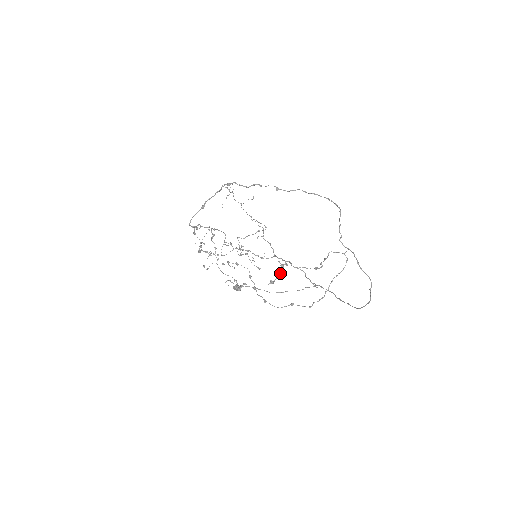
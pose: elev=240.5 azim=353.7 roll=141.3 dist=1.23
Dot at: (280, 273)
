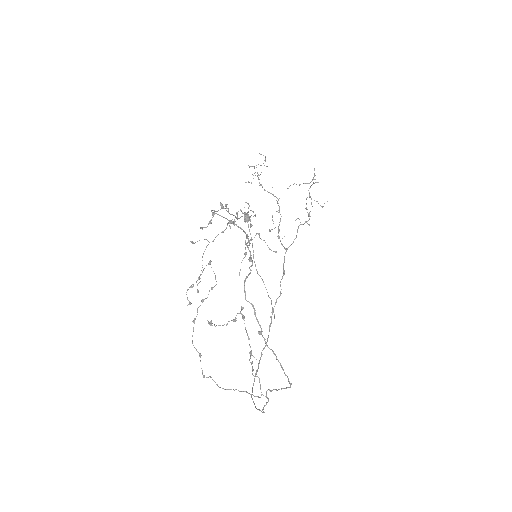
Dot at: occluded
